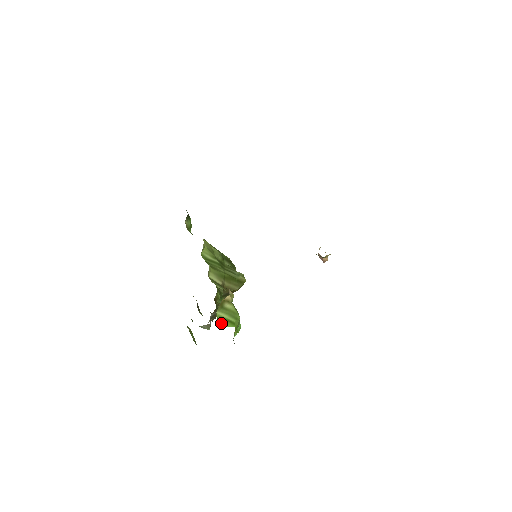
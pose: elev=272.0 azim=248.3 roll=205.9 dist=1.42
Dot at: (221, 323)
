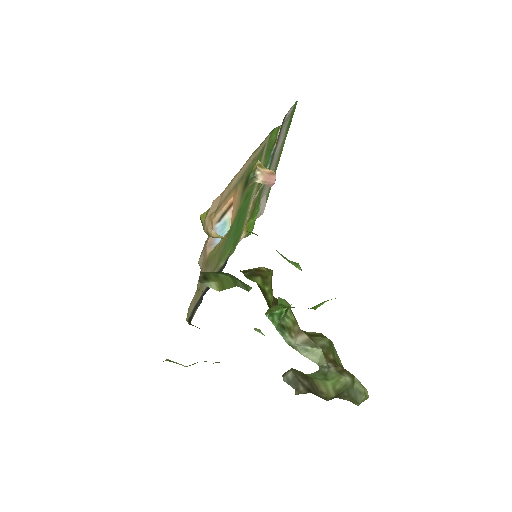
Dot at: occluded
